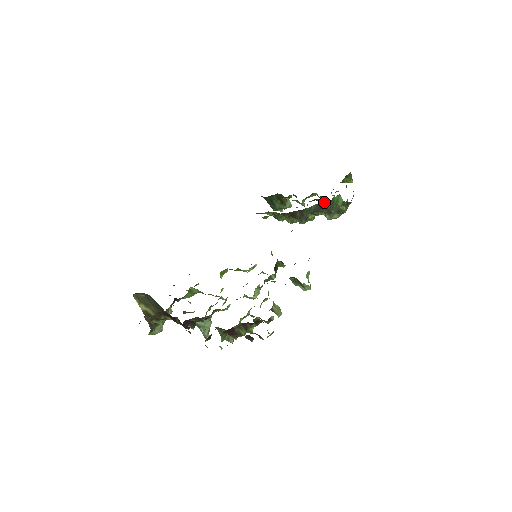
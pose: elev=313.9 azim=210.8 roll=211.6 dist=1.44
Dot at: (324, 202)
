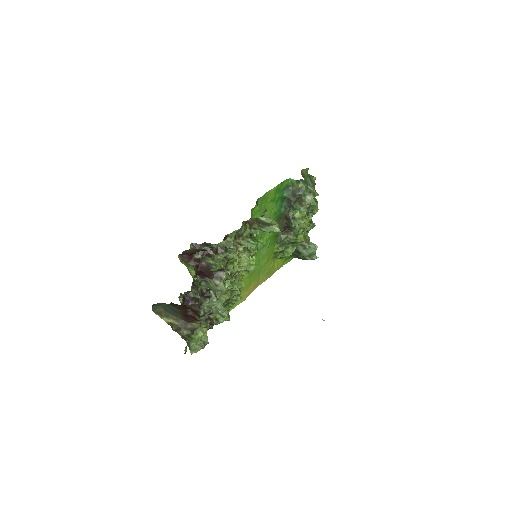
Dot at: (309, 206)
